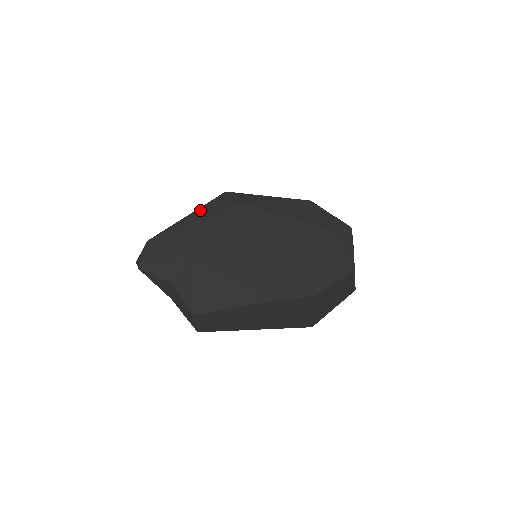
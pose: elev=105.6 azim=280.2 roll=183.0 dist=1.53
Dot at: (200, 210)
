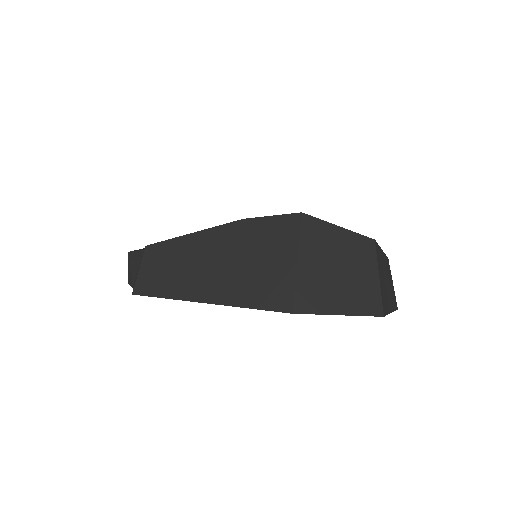
Dot at: occluded
